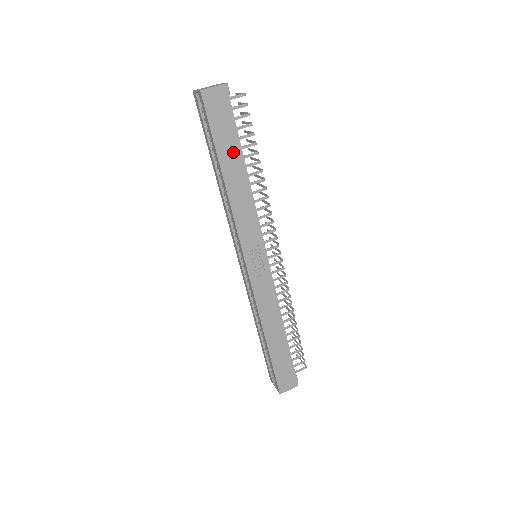
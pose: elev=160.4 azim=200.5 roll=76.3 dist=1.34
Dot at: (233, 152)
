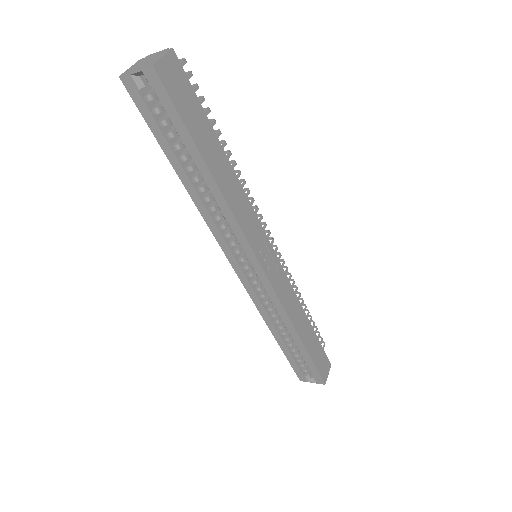
Dot at: (209, 138)
